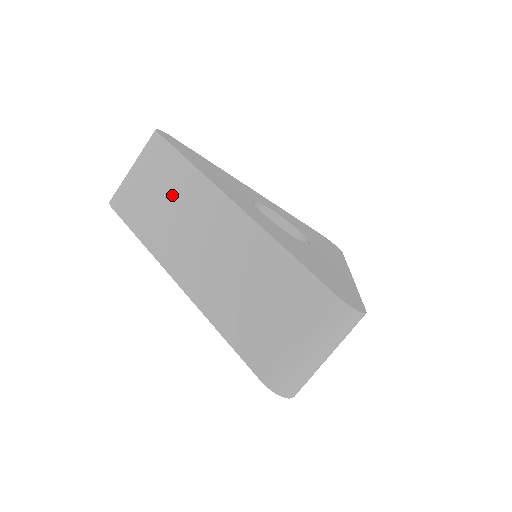
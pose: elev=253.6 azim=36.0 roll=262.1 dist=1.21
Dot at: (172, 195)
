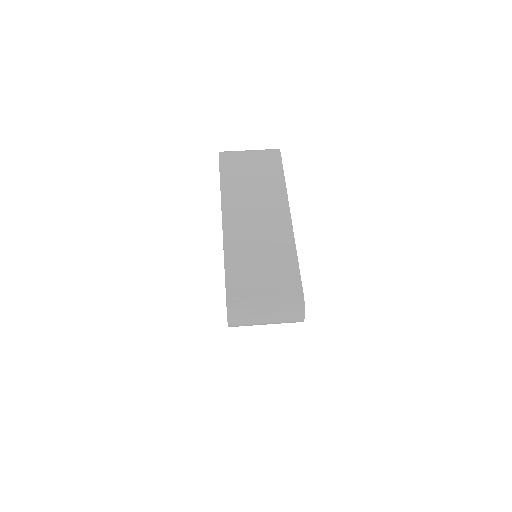
Dot at: (260, 182)
